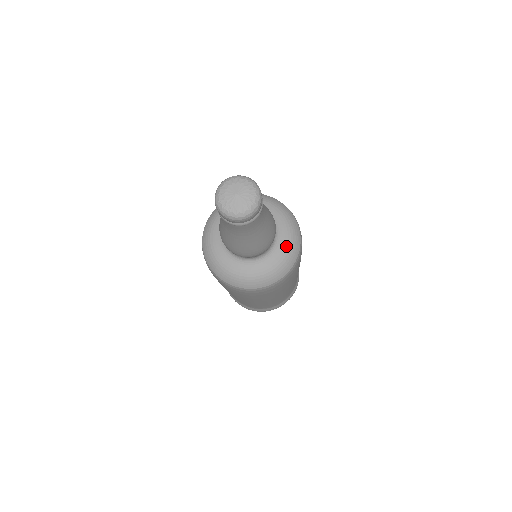
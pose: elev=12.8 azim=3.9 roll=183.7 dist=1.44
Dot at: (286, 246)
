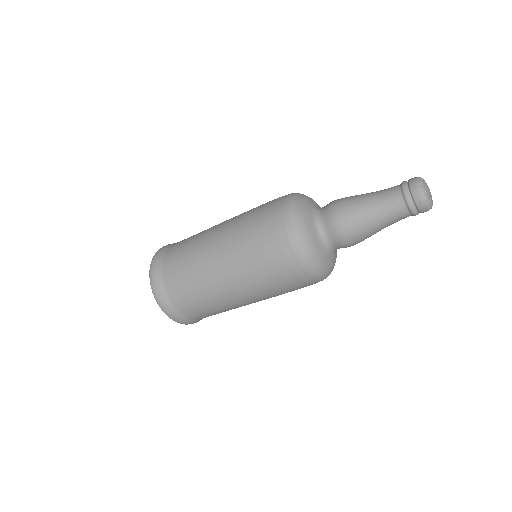
Dot at: occluded
